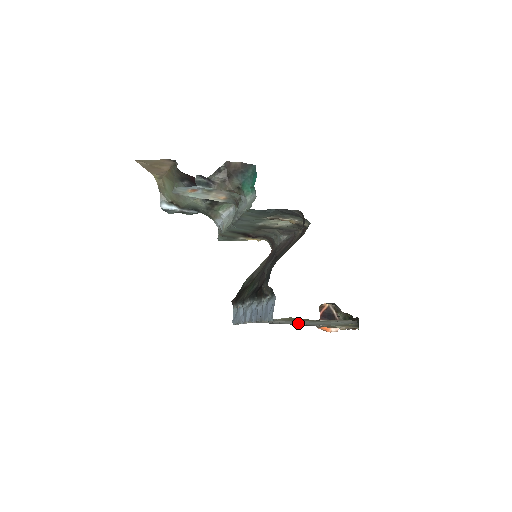
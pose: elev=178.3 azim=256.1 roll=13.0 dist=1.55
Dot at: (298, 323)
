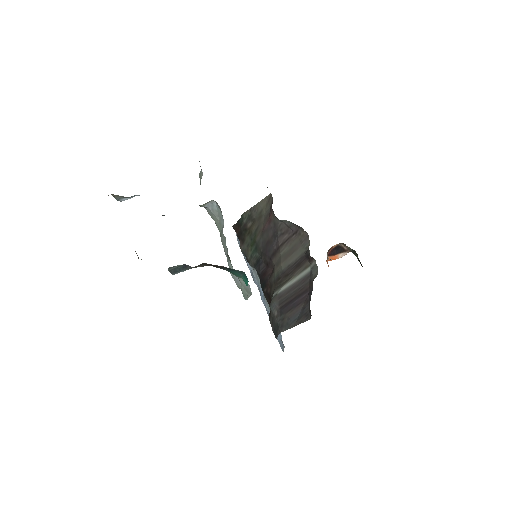
Dot at: occluded
